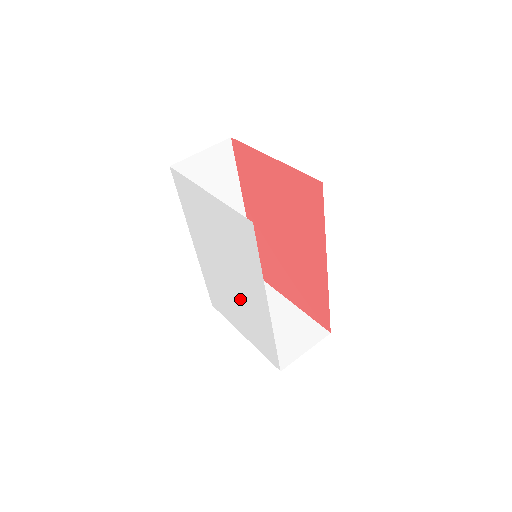
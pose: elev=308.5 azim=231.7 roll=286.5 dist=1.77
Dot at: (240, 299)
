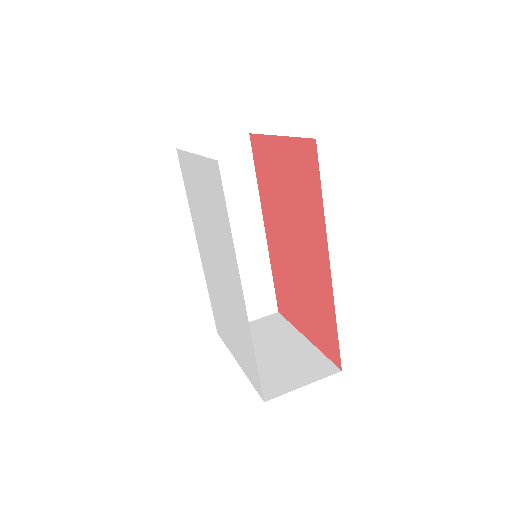
Dot at: (228, 300)
